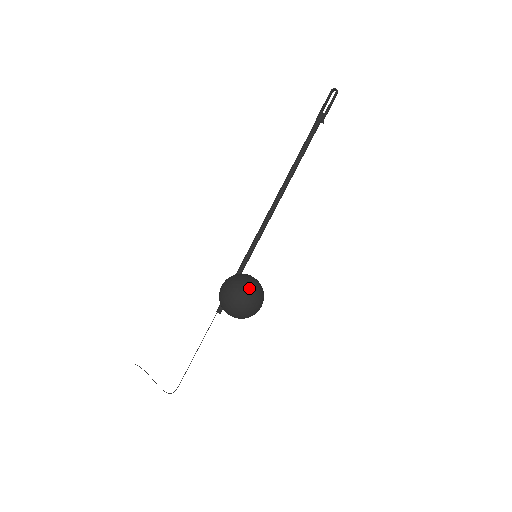
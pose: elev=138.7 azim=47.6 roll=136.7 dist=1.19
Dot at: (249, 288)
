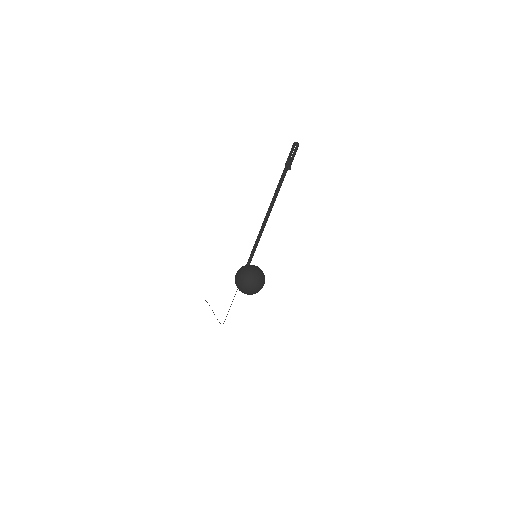
Dot at: (249, 280)
